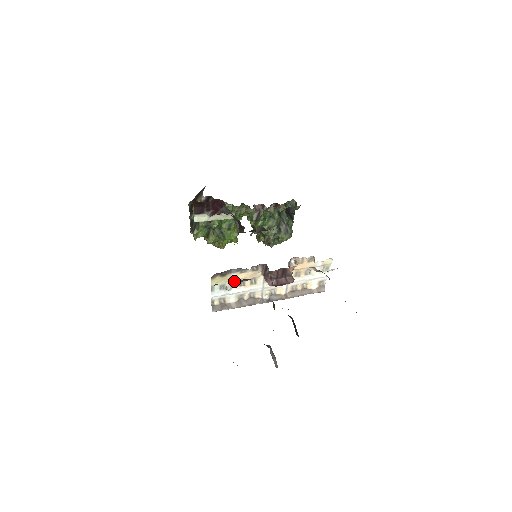
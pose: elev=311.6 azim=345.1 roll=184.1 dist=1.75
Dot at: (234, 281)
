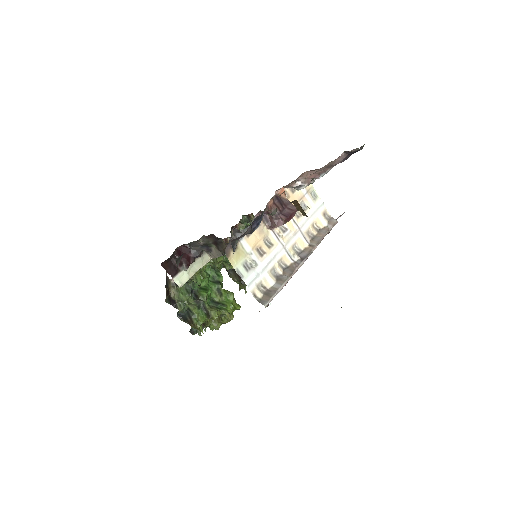
Dot at: (251, 251)
